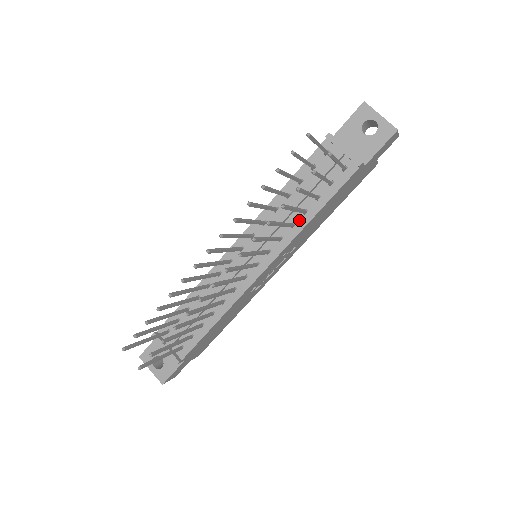
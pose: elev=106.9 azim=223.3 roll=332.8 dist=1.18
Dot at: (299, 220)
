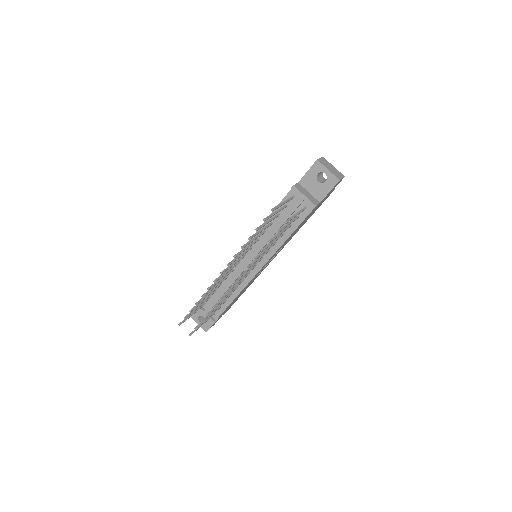
Dot at: (279, 239)
